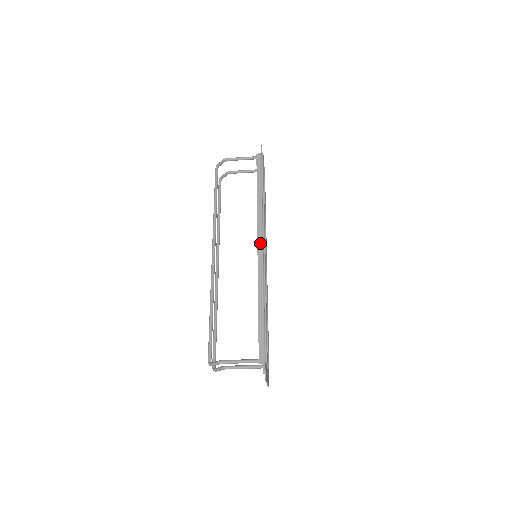
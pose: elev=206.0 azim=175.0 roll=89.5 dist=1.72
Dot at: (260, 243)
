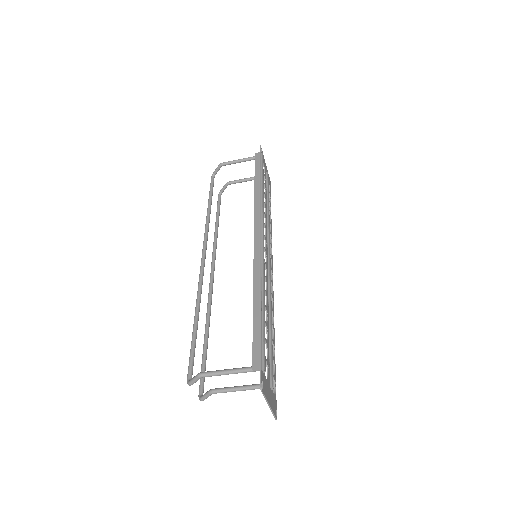
Dot at: (257, 234)
